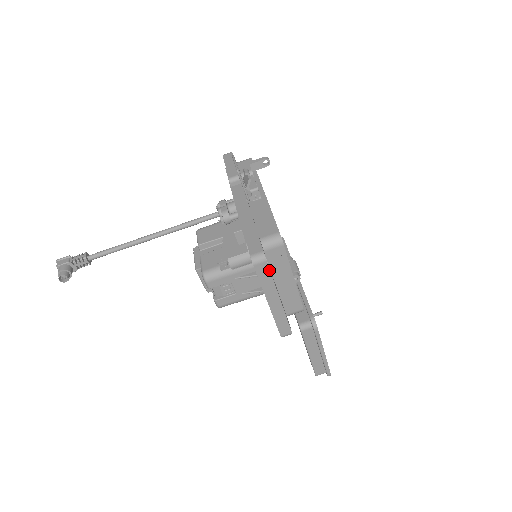
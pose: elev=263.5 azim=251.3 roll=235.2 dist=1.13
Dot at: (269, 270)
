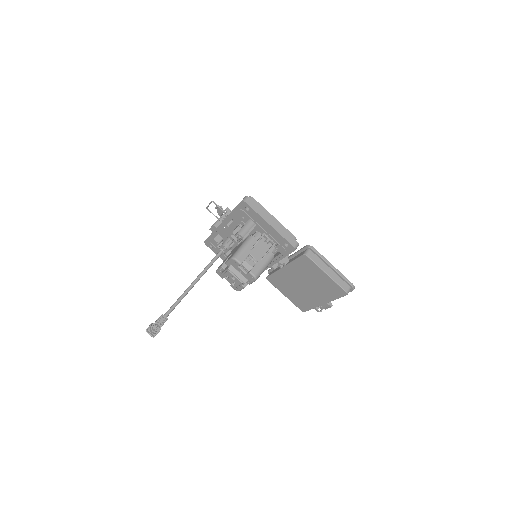
Dot at: (255, 203)
